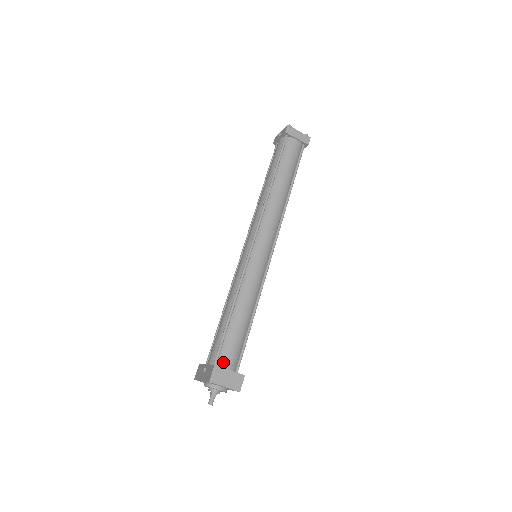
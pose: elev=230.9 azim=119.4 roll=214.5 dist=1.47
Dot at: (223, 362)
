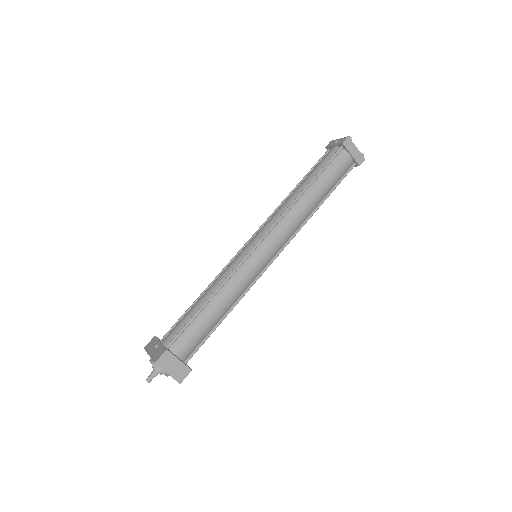
Dot at: (177, 348)
